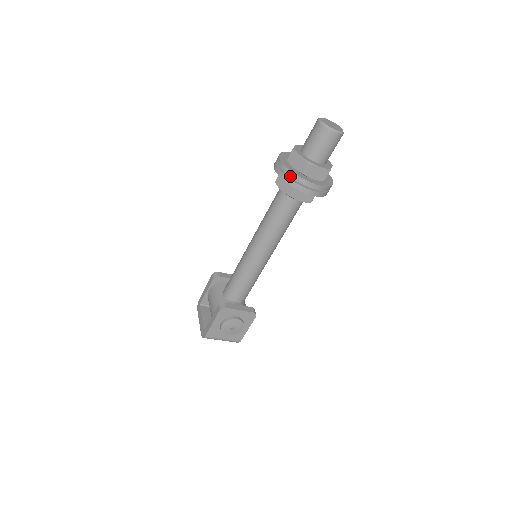
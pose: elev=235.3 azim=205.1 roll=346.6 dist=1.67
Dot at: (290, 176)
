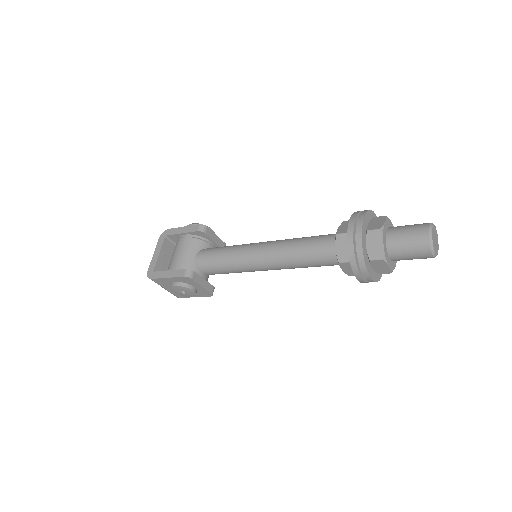
Dot at: (357, 253)
